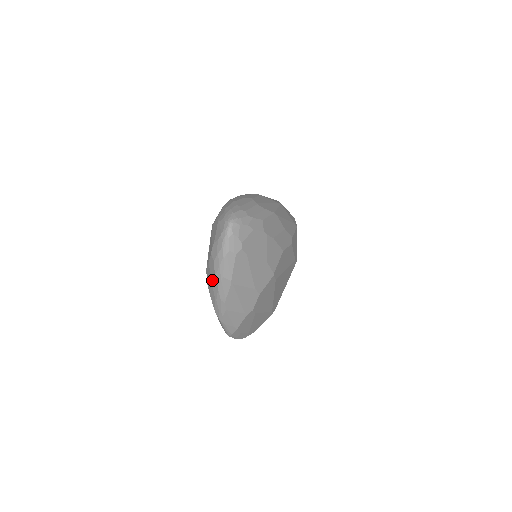
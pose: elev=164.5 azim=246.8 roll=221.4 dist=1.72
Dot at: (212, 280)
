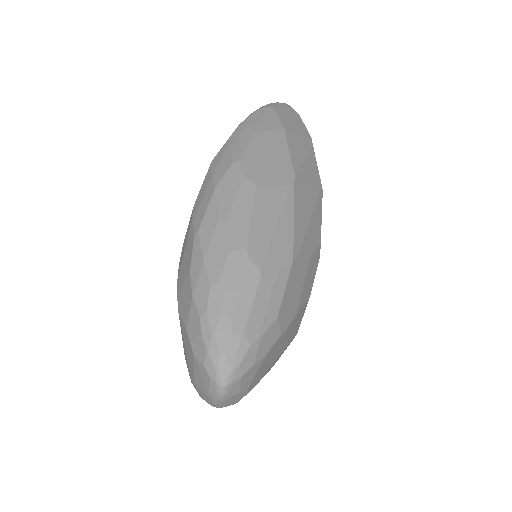
Dot at: occluded
